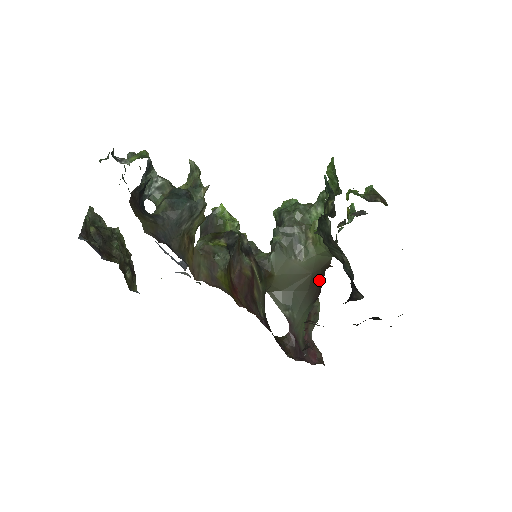
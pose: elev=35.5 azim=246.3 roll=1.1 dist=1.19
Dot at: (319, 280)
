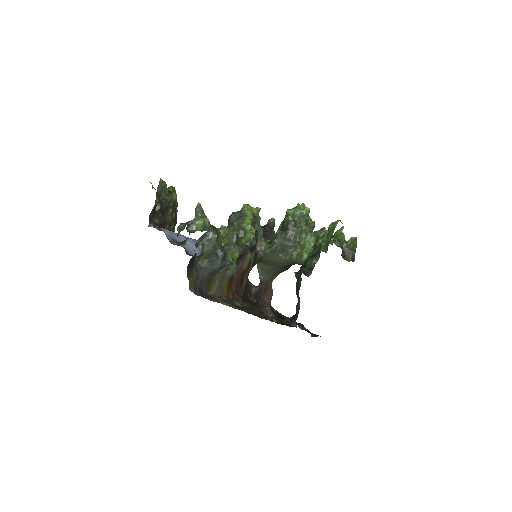
Dot at: occluded
